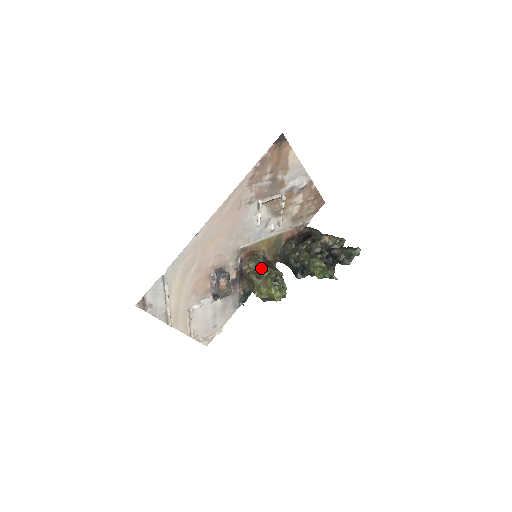
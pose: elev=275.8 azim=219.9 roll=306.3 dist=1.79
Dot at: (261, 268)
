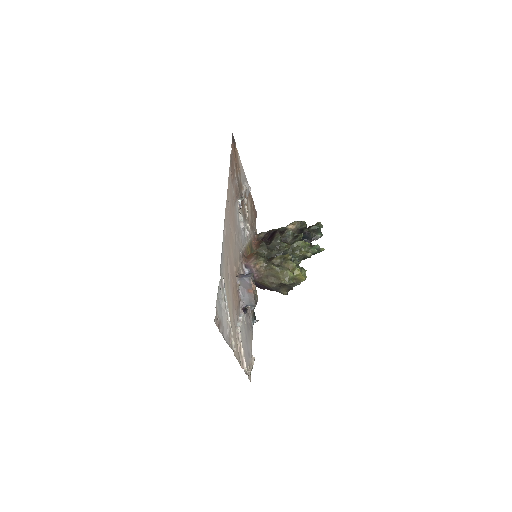
Dot at: (273, 259)
